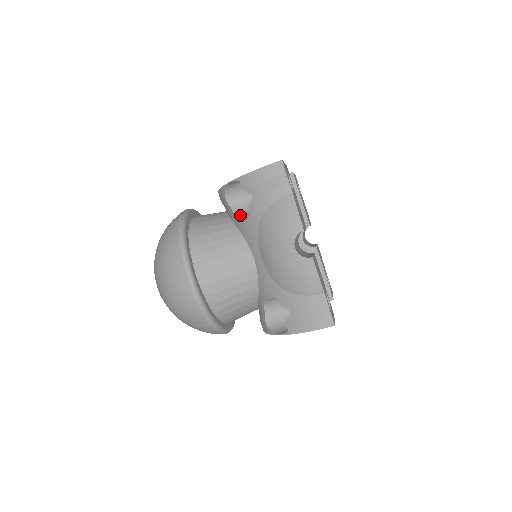
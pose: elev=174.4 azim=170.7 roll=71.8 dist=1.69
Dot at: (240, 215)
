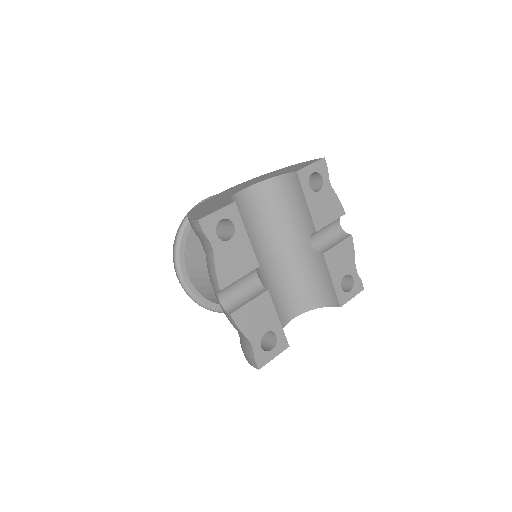
Dot at: occluded
